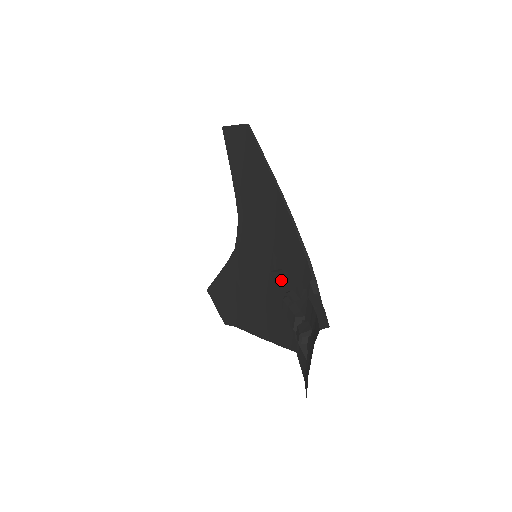
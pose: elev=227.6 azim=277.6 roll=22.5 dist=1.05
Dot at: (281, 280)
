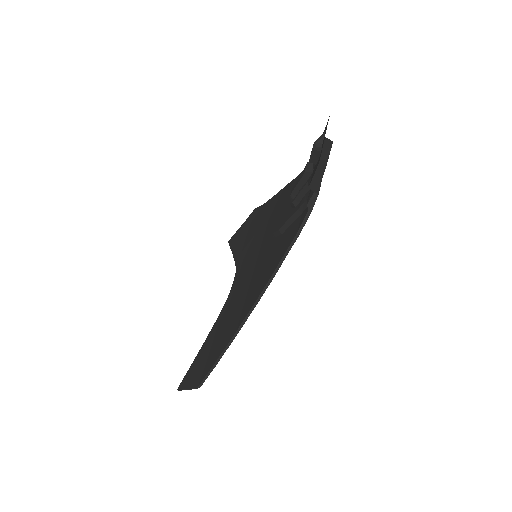
Dot at: (287, 208)
